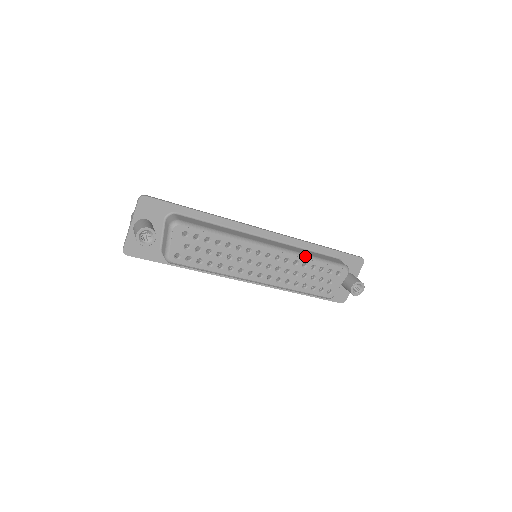
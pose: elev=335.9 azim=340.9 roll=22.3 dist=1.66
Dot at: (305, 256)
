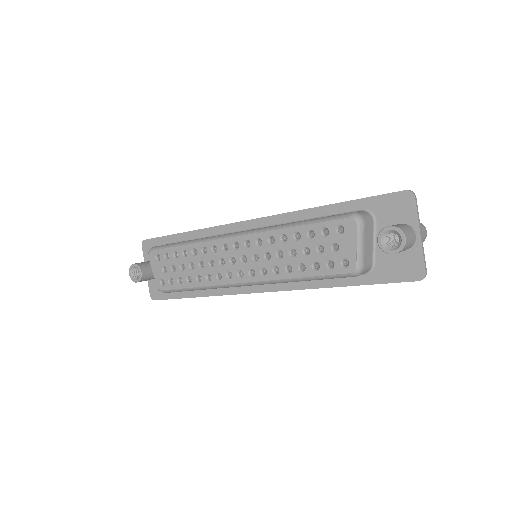
Dot at: (280, 226)
